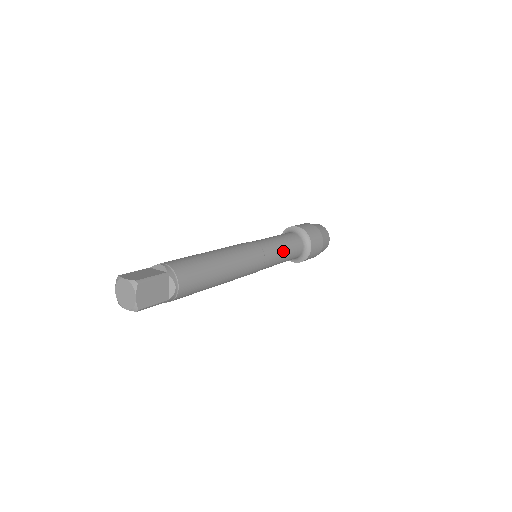
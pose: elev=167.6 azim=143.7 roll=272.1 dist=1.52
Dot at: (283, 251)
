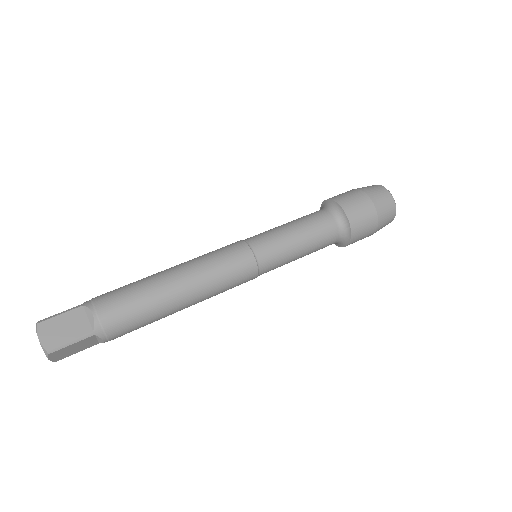
Dot at: (296, 257)
